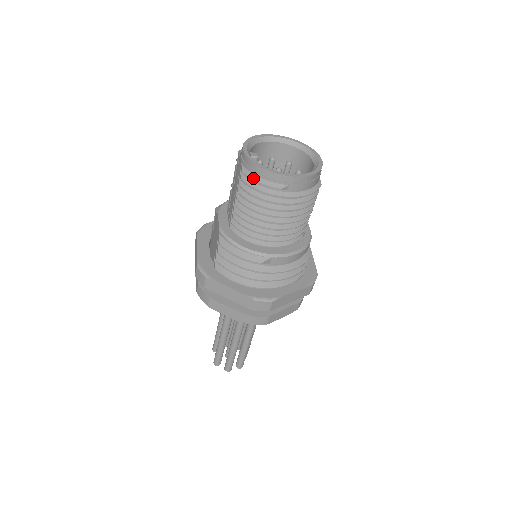
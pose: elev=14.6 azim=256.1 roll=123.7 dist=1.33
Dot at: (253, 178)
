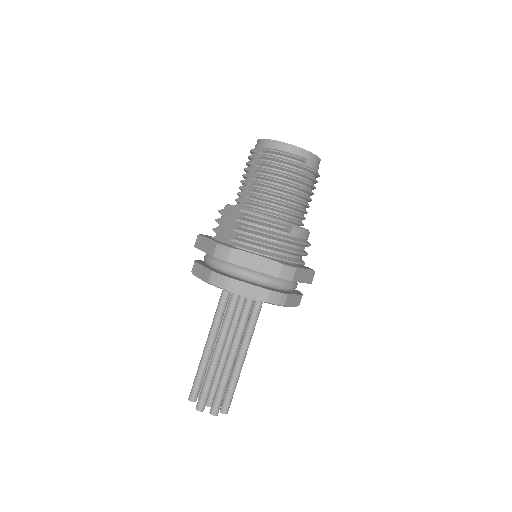
Dot at: (279, 151)
